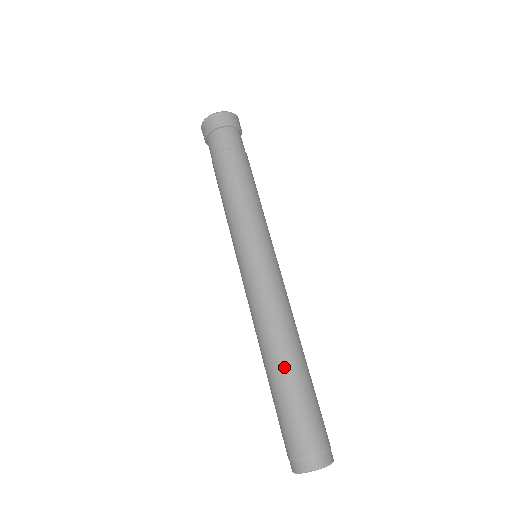
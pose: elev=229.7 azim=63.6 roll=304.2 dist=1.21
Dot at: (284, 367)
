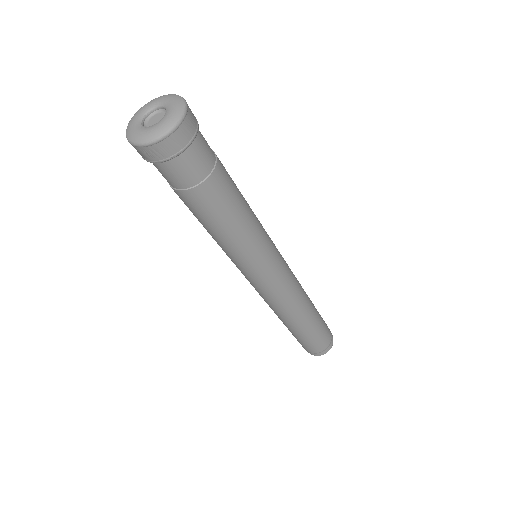
Dot at: (301, 326)
